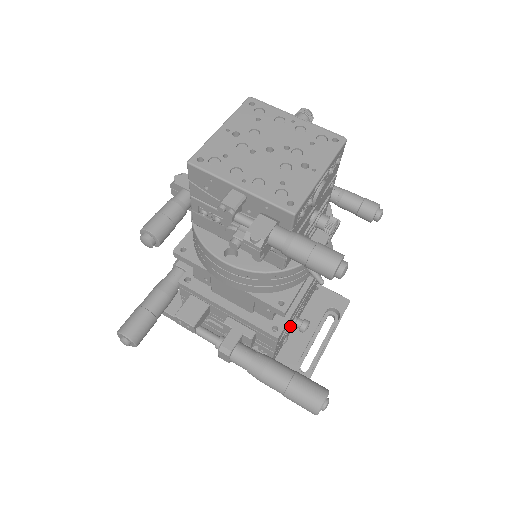
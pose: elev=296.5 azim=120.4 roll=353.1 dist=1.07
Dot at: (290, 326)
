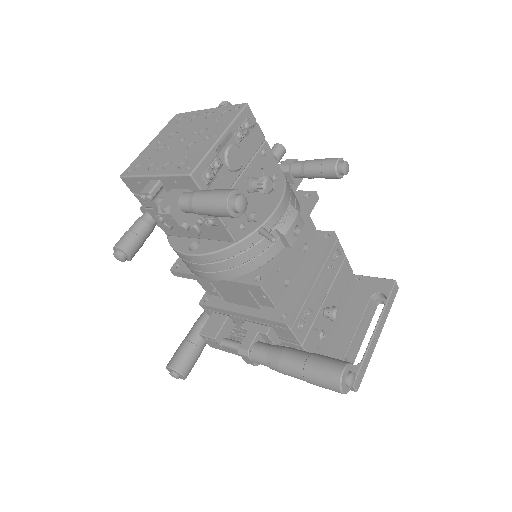
Dot at: (317, 317)
